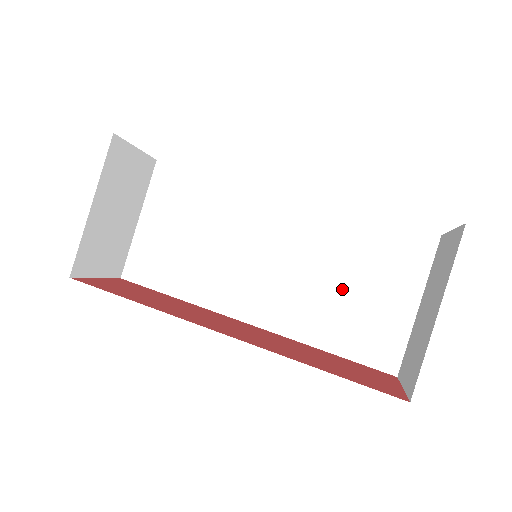
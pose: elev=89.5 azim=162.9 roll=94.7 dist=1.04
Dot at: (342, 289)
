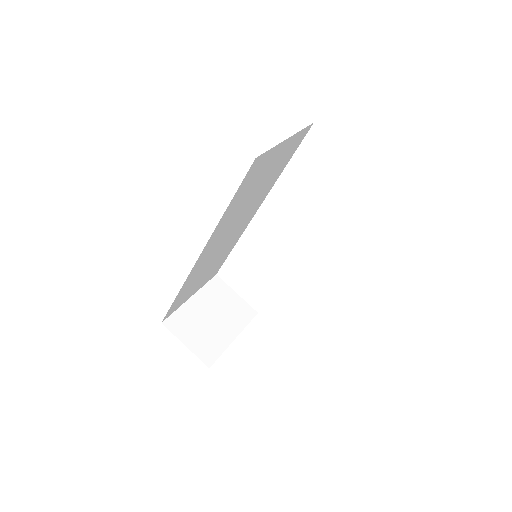
Dot at: occluded
